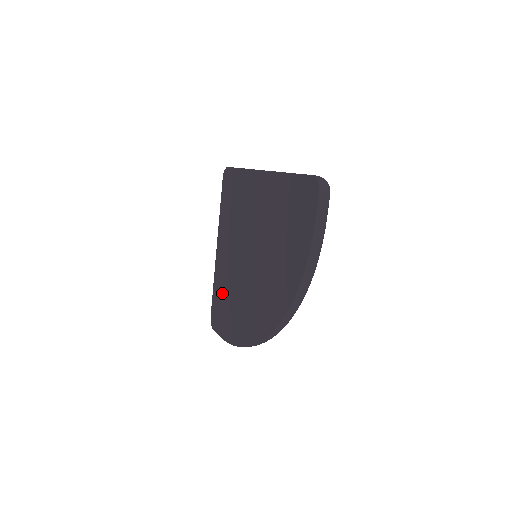
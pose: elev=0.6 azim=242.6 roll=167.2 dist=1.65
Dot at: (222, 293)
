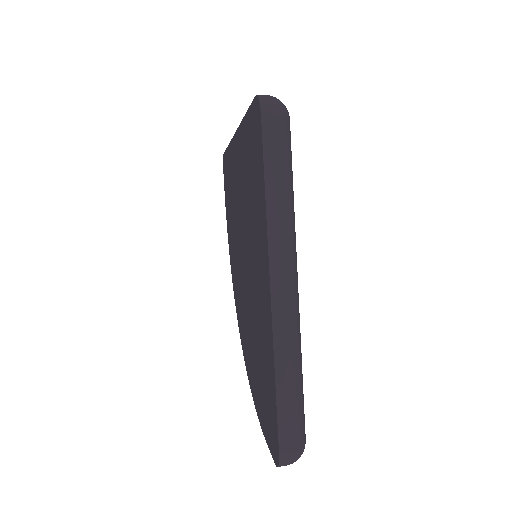
Dot at: (230, 181)
